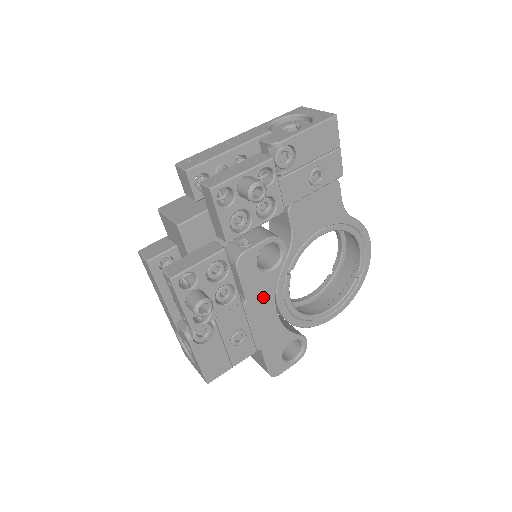
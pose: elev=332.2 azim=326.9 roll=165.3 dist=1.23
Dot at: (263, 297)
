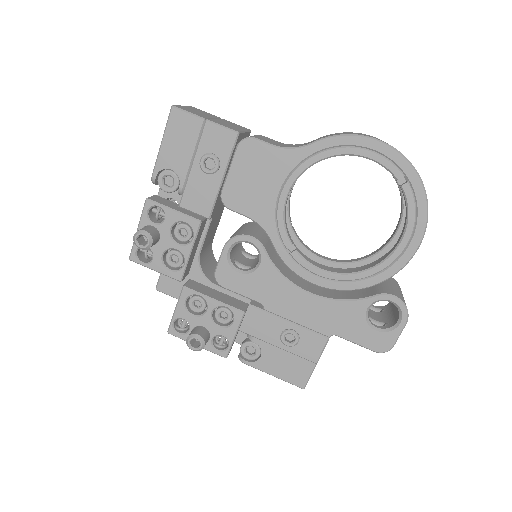
Dot at: (277, 291)
